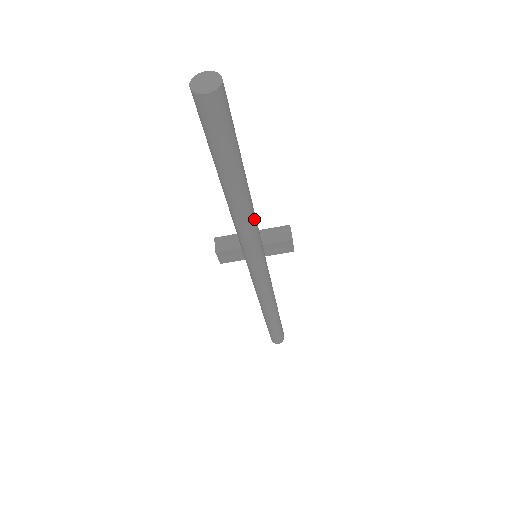
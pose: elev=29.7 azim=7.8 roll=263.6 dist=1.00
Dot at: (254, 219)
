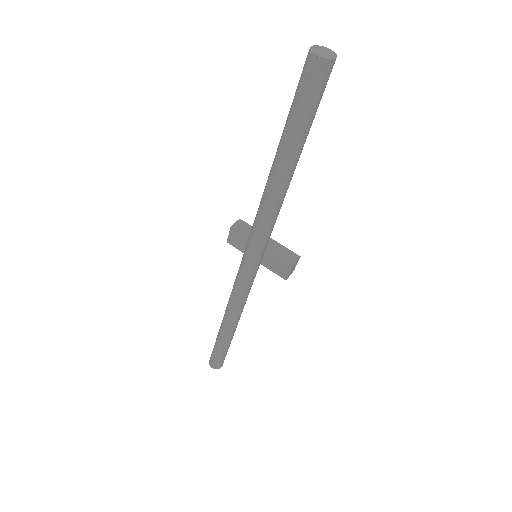
Dot at: (277, 208)
